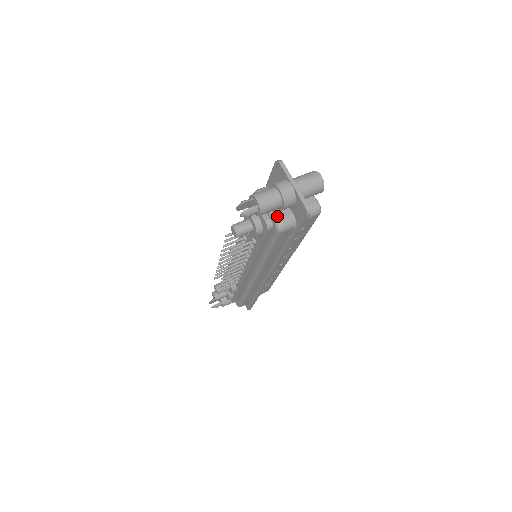
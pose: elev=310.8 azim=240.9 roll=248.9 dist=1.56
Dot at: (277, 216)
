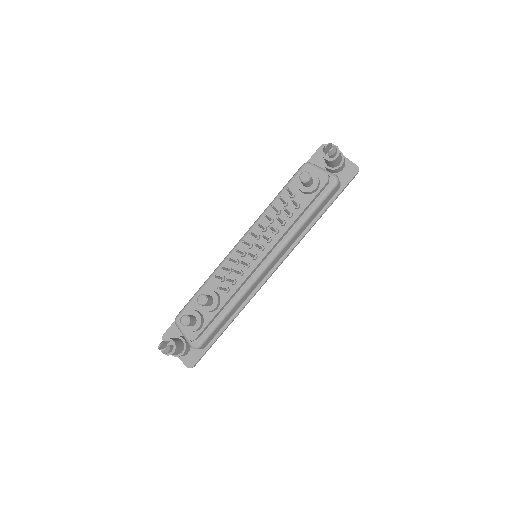
Dot at: occluded
